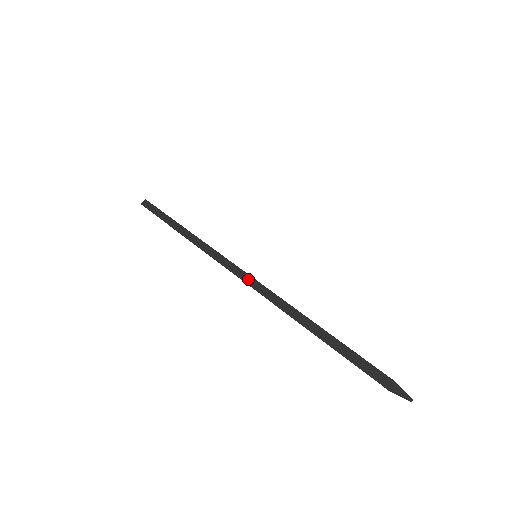
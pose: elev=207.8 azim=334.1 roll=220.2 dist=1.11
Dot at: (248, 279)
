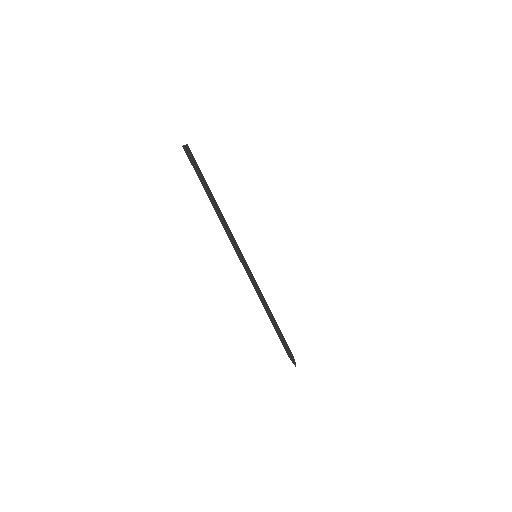
Dot at: (248, 269)
